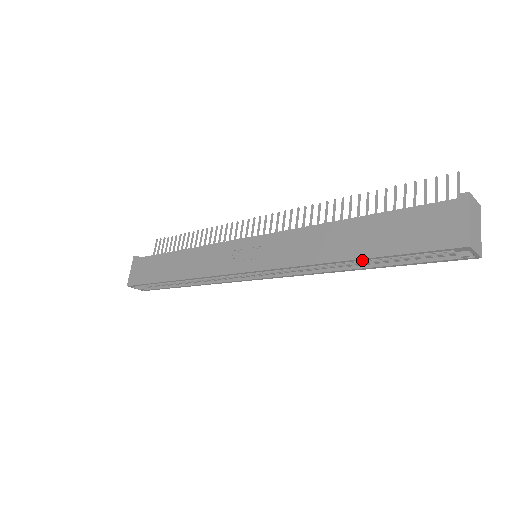
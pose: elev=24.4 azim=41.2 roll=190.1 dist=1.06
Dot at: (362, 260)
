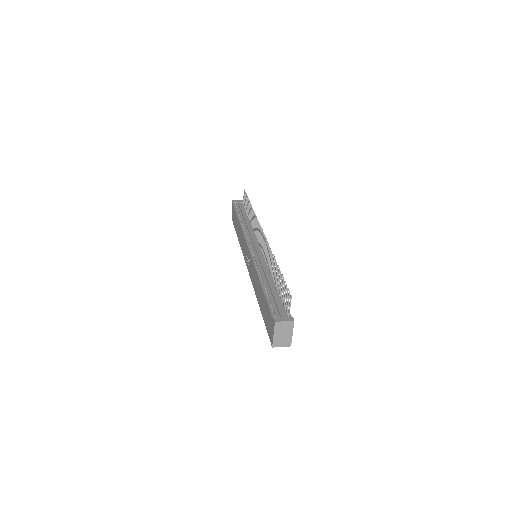
Dot at: occluded
